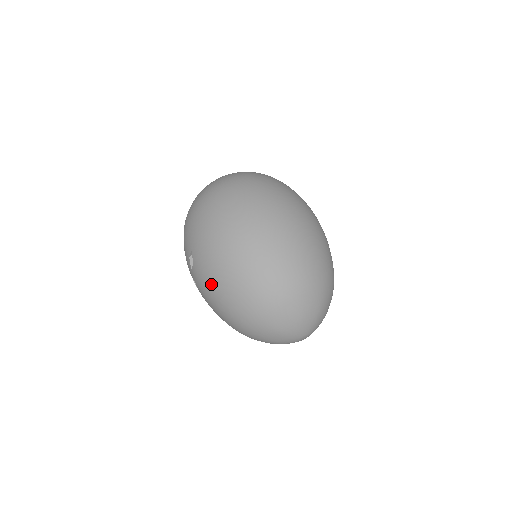
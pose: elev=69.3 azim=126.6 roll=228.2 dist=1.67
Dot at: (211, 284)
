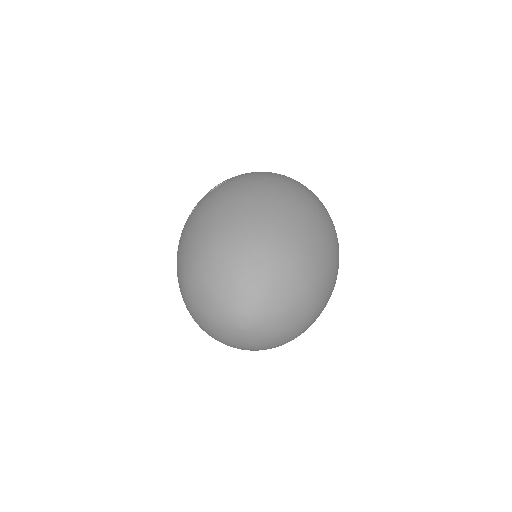
Dot at: (220, 199)
